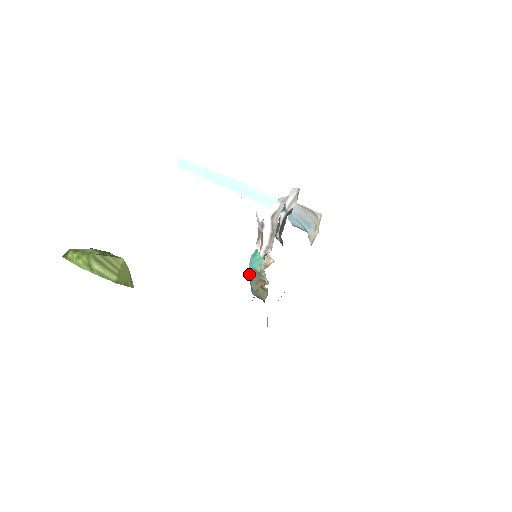
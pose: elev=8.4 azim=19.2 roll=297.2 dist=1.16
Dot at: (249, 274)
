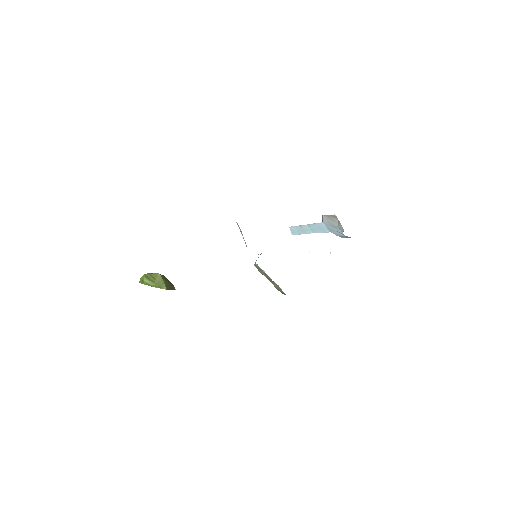
Dot at: occluded
